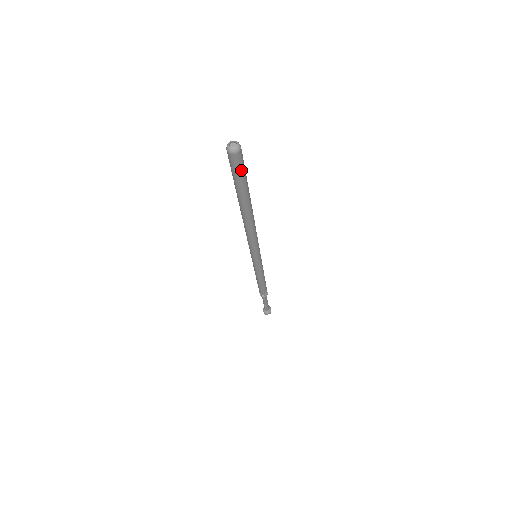
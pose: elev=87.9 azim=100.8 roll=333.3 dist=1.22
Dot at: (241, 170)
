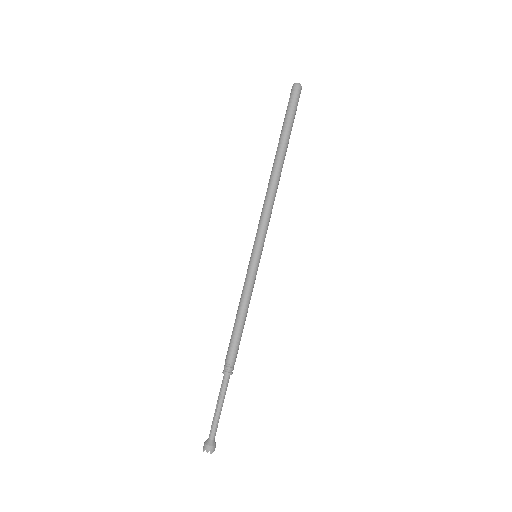
Dot at: (294, 105)
